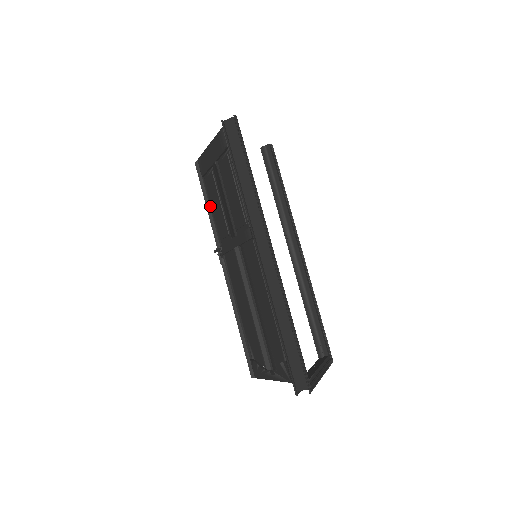
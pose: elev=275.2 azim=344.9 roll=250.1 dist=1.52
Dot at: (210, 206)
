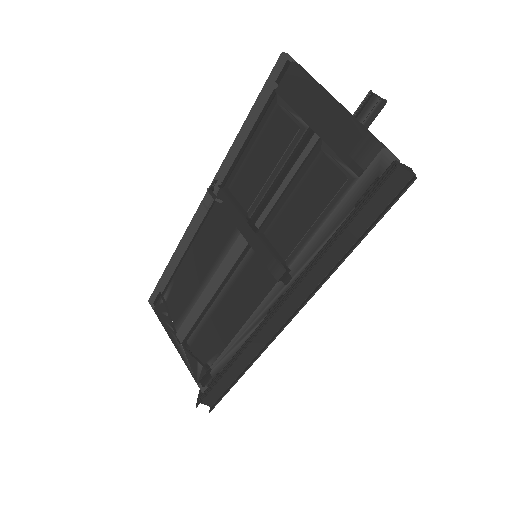
Dot at: (250, 136)
